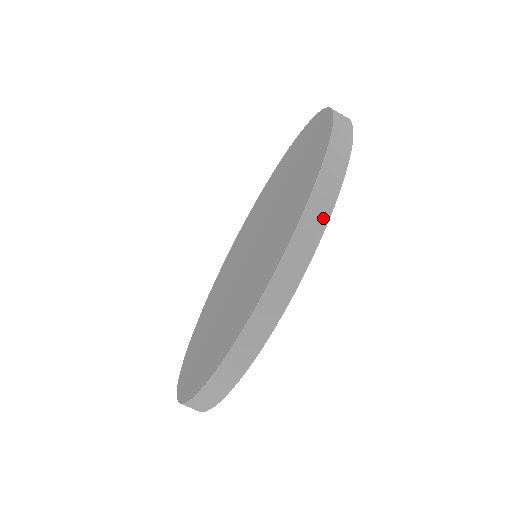
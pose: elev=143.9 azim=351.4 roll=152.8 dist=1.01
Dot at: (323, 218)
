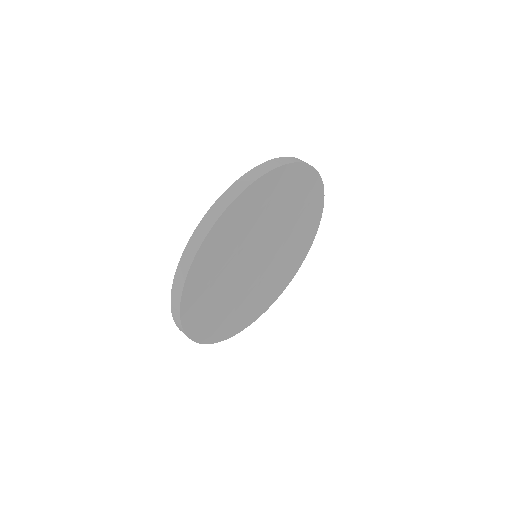
Dot at: (211, 223)
